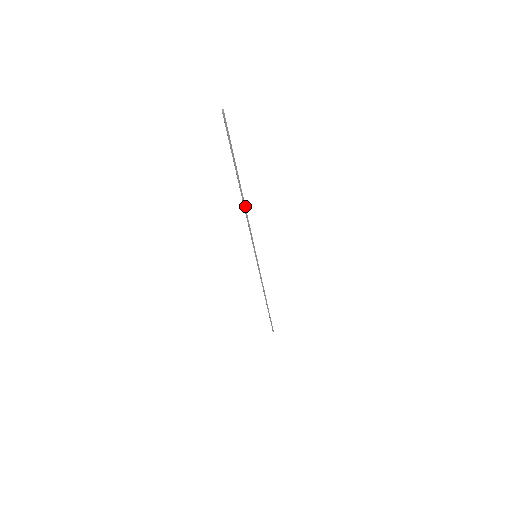
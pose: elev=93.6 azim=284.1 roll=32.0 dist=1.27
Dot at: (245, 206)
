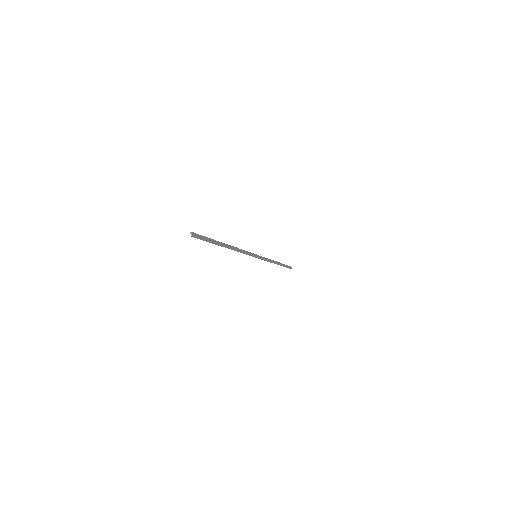
Dot at: (233, 249)
